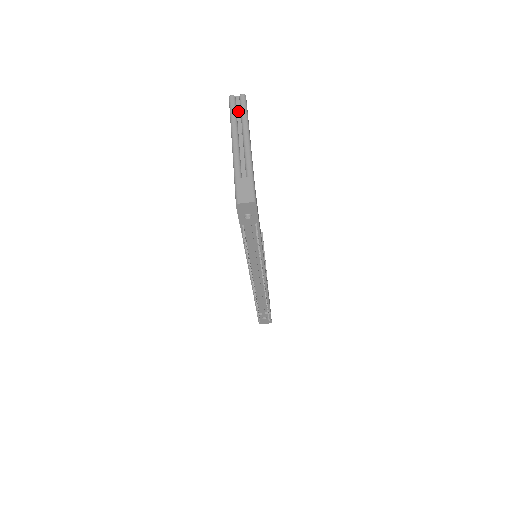
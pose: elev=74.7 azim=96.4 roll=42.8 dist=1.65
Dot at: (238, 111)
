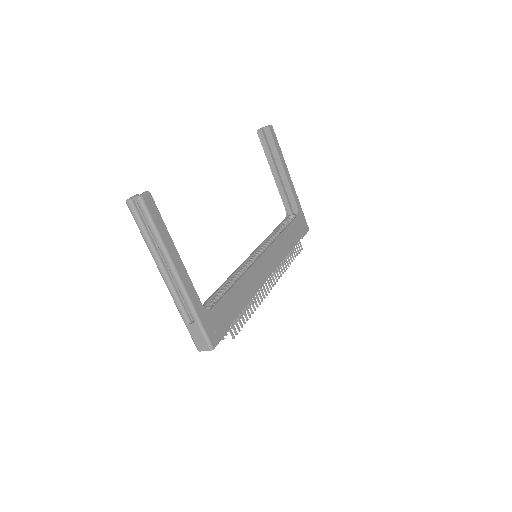
Dot at: (146, 224)
